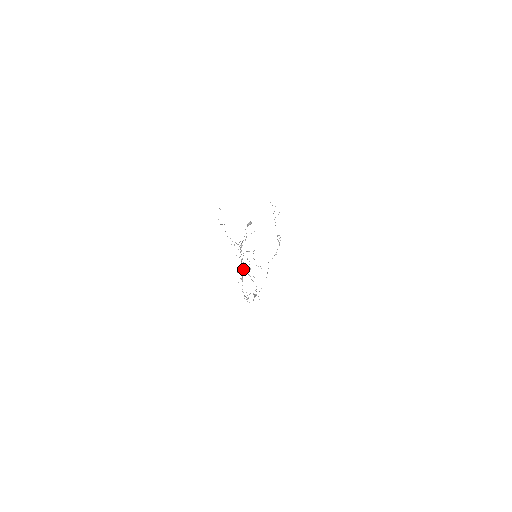
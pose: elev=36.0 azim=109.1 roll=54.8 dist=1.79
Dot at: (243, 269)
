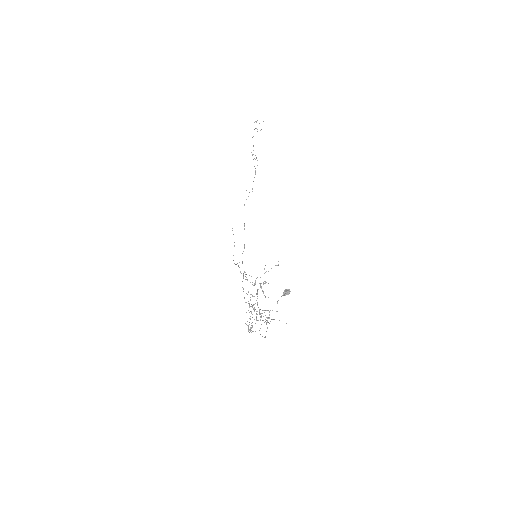
Dot at: occluded
